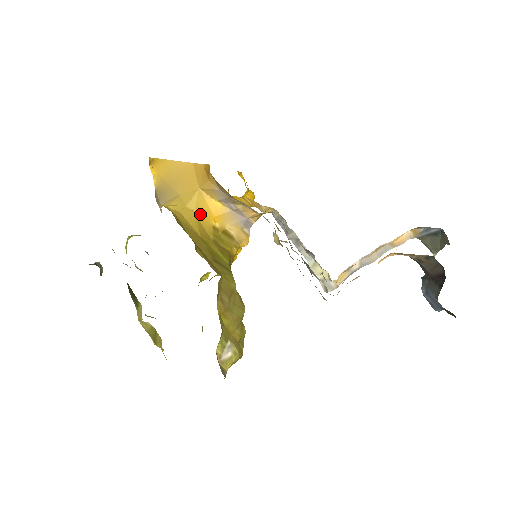
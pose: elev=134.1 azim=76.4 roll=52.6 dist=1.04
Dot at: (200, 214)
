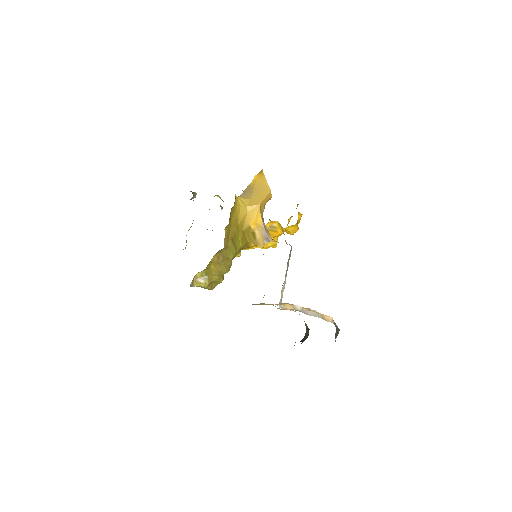
Dot at: (249, 215)
